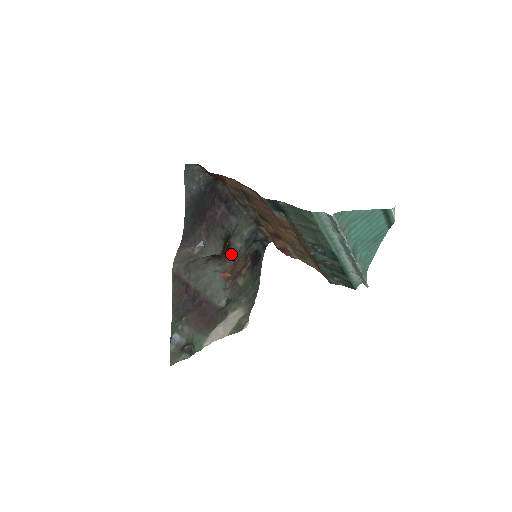
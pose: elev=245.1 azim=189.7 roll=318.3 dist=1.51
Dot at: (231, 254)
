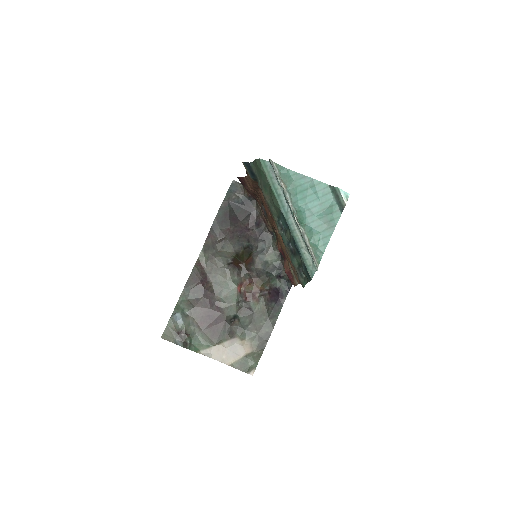
Dot at: (250, 271)
